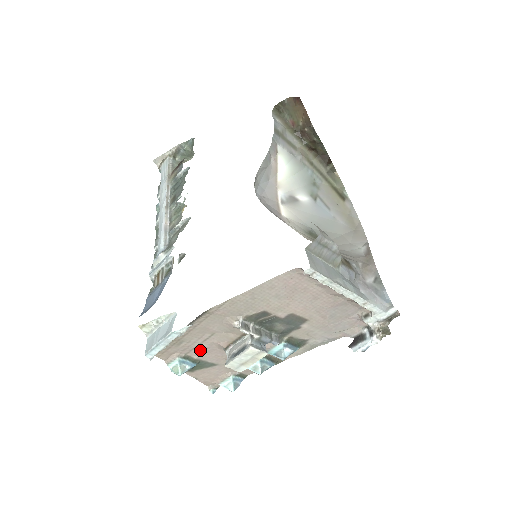
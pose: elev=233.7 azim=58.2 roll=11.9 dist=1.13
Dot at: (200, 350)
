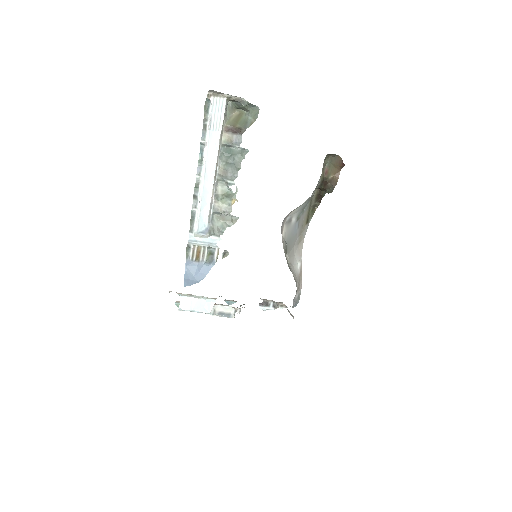
Dot at: occluded
